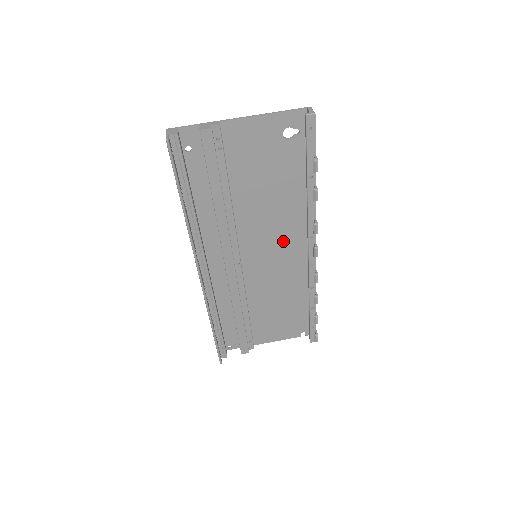
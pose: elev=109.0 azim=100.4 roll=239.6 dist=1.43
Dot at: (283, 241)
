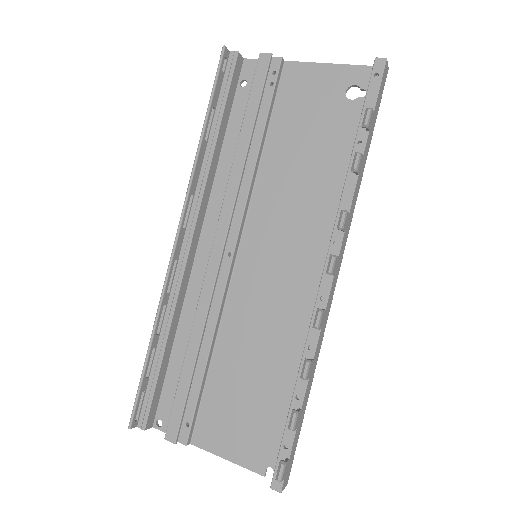
Dot at: (299, 250)
